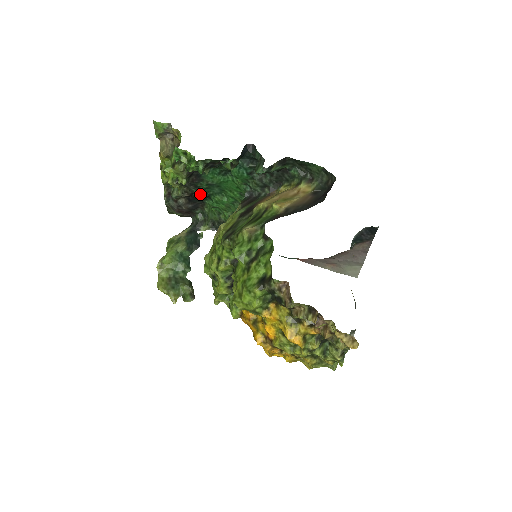
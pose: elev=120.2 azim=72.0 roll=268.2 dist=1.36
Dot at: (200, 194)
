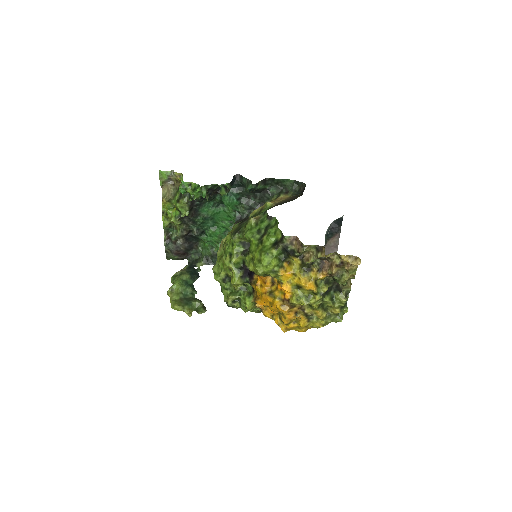
Dot at: (197, 230)
